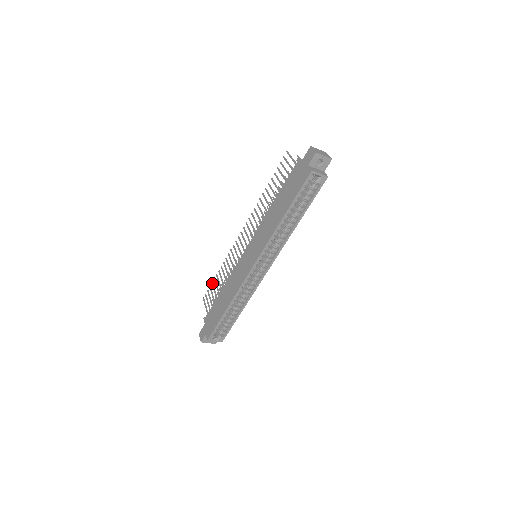
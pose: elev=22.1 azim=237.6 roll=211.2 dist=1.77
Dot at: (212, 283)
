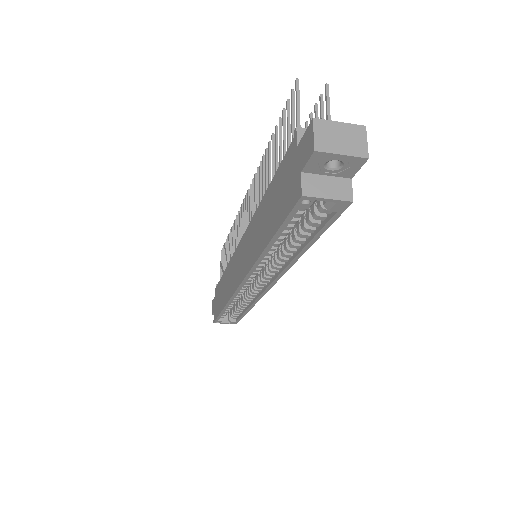
Dot at: occluded
